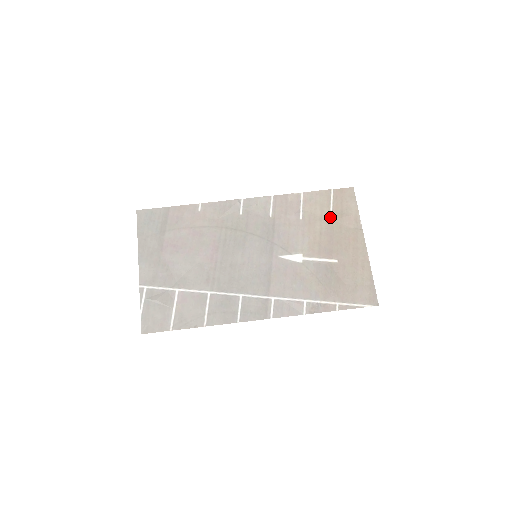
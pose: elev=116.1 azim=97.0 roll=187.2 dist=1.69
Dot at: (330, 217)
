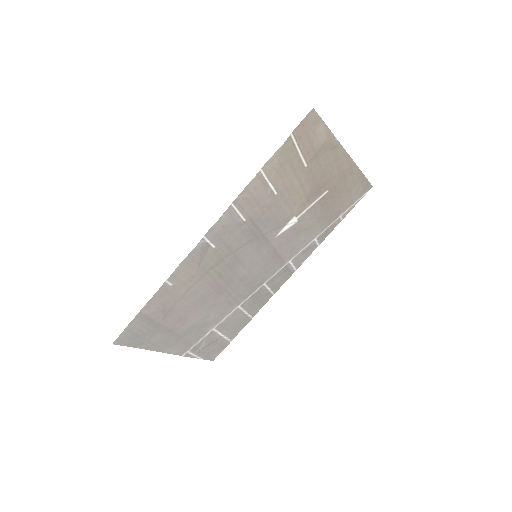
Dot at: (303, 164)
